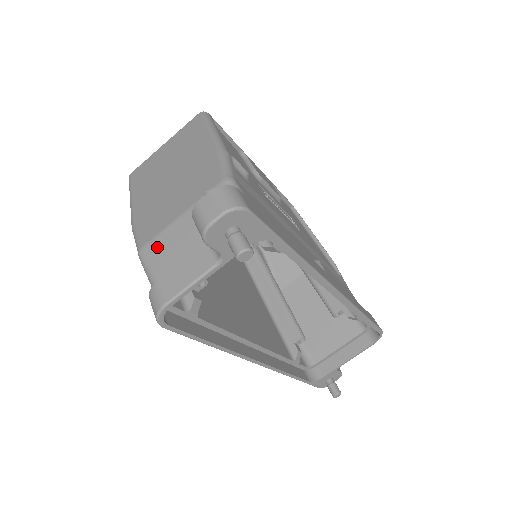
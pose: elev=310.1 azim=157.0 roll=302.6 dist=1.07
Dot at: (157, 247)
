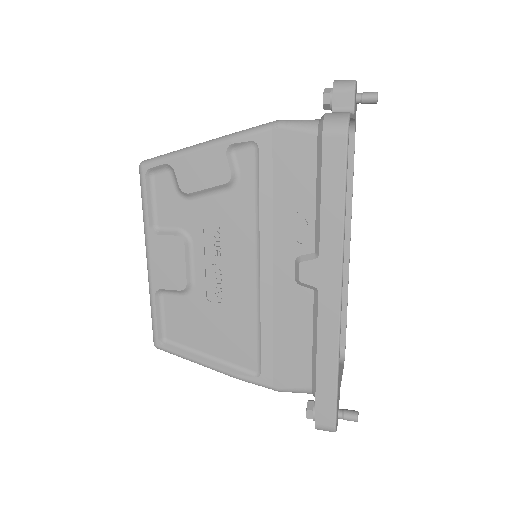
Dot at: occluded
